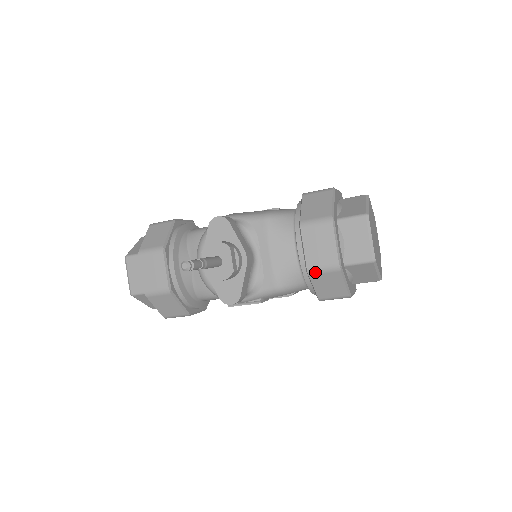
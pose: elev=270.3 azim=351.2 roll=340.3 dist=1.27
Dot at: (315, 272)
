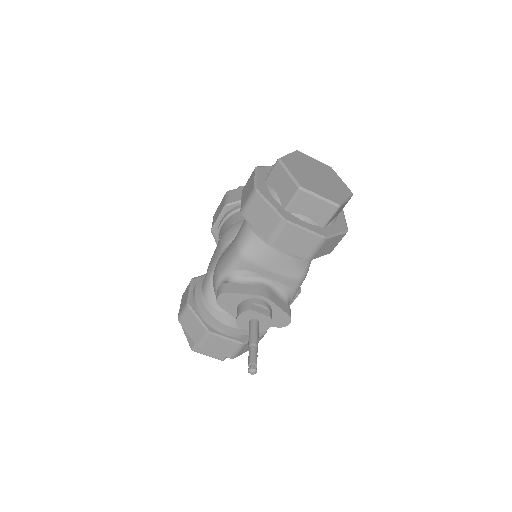
Dot at: (313, 256)
